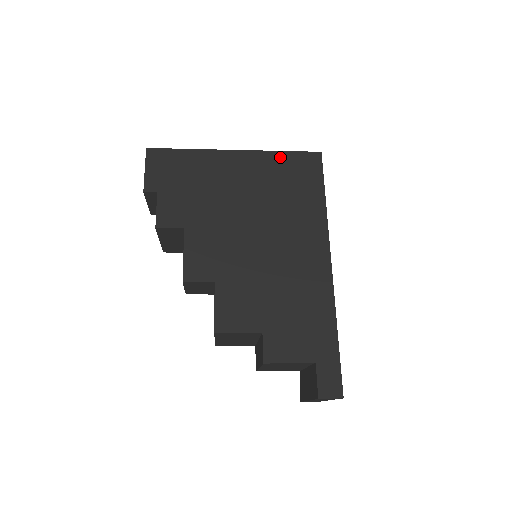
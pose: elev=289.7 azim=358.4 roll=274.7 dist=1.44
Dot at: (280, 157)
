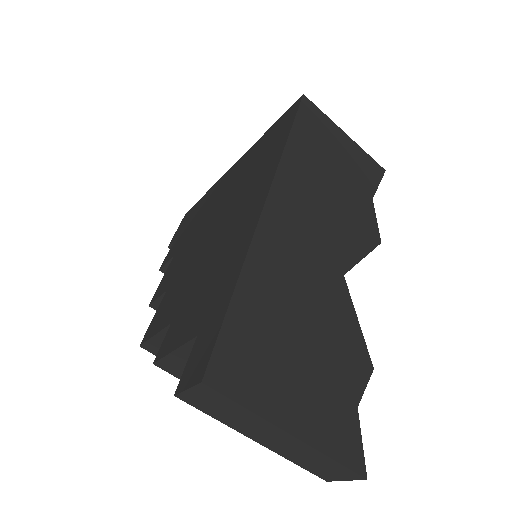
Dot at: (265, 135)
